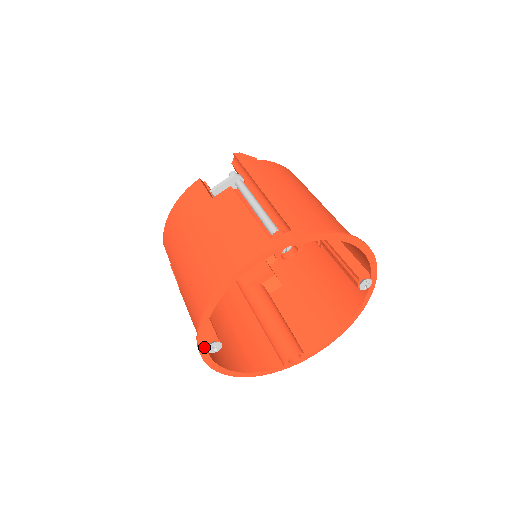
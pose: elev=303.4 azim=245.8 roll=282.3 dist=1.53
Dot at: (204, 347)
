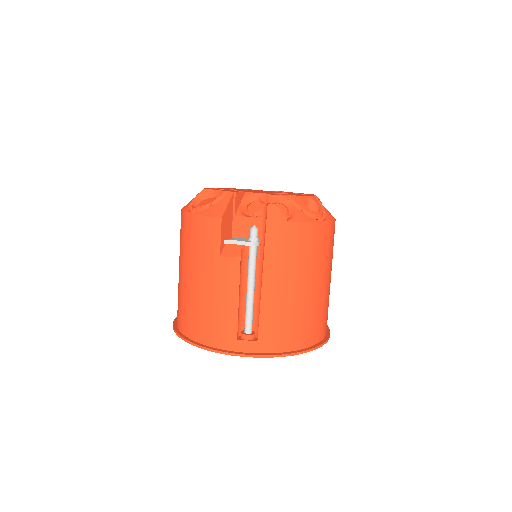
Dot at: occluded
